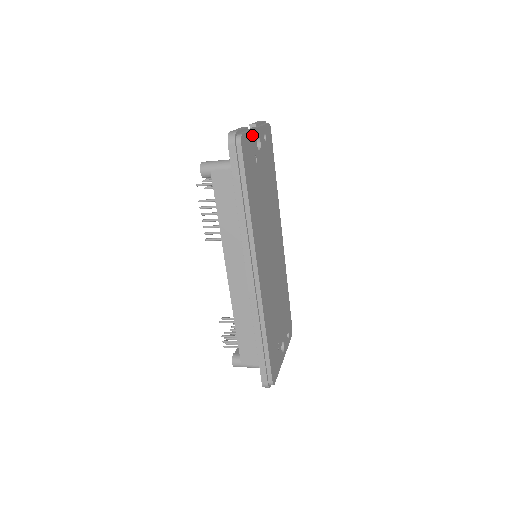
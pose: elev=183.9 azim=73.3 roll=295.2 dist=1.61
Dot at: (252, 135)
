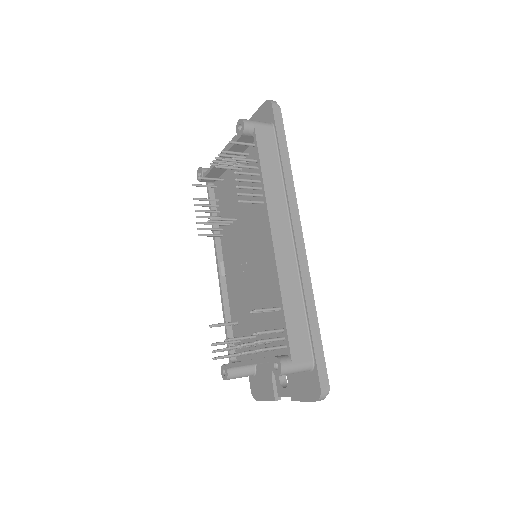
Dot at: occluded
